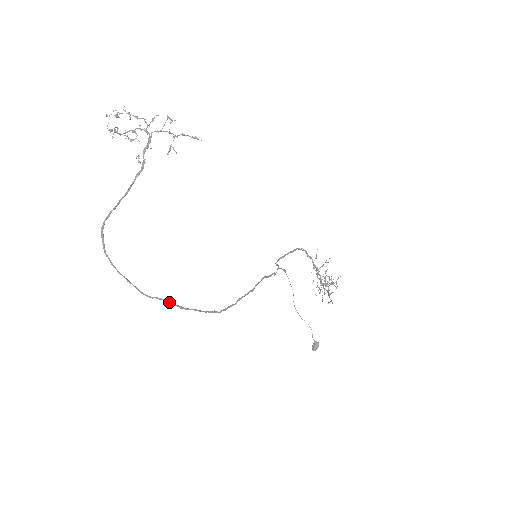
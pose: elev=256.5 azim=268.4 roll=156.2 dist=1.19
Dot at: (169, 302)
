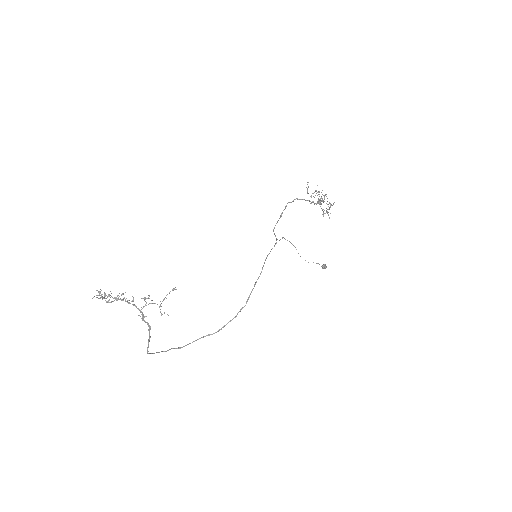
Dot at: occluded
